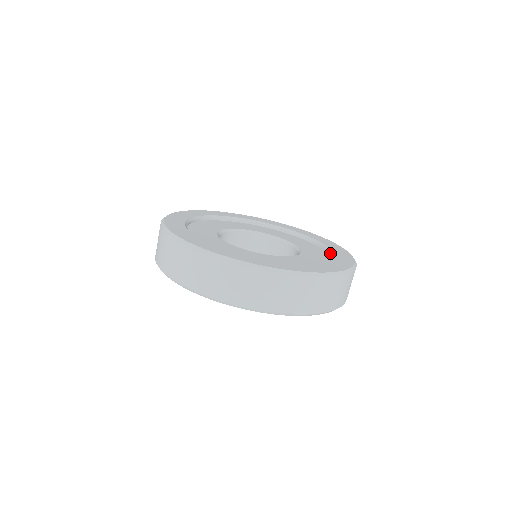
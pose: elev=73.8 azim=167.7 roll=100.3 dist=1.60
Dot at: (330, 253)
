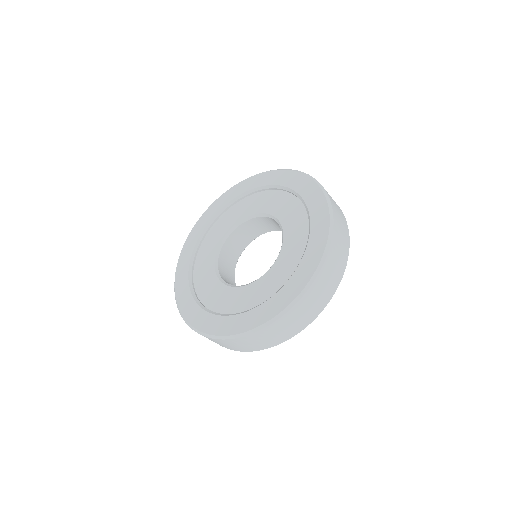
Dot at: (282, 286)
